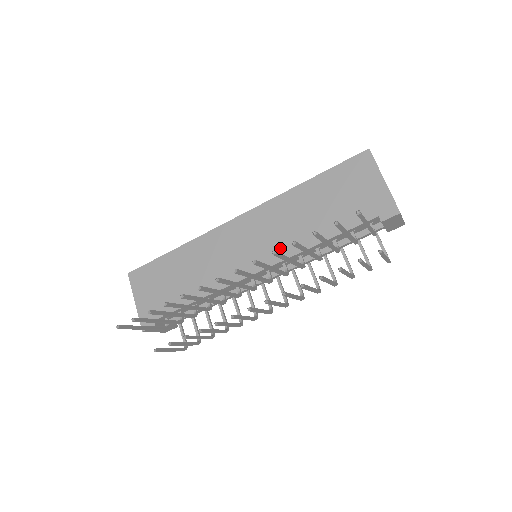
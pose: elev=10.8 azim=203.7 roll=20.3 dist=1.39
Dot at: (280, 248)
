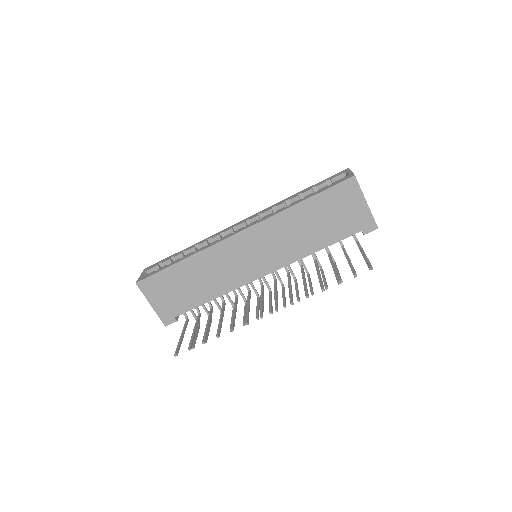
Dot at: (283, 257)
